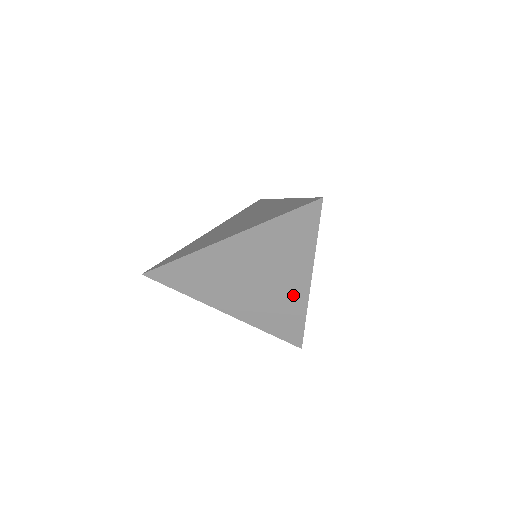
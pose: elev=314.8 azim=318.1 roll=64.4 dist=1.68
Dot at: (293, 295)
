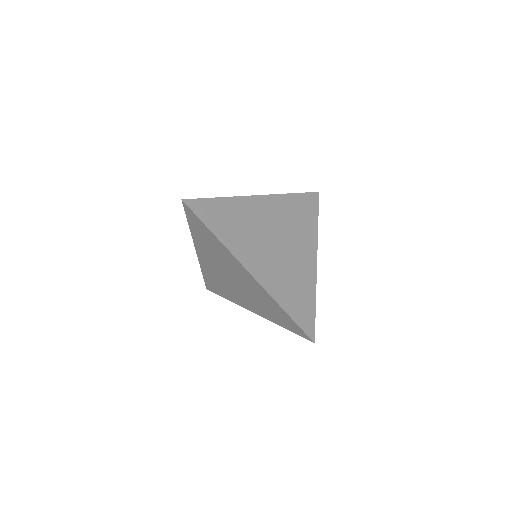
Dot at: (305, 269)
